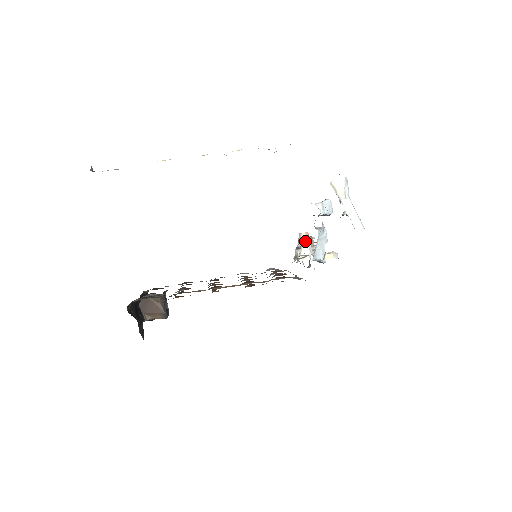
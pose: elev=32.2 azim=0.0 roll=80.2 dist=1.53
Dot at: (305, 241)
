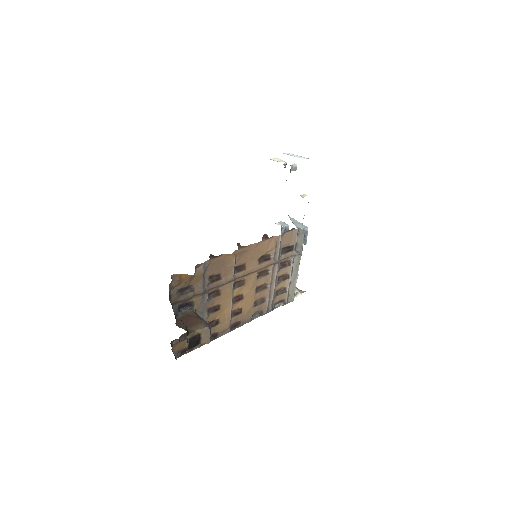
Dot at: occluded
